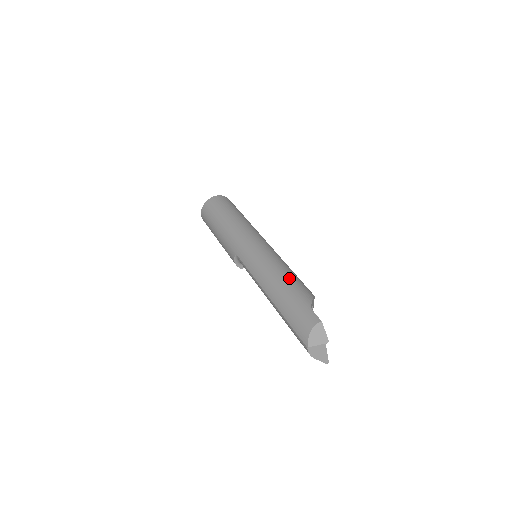
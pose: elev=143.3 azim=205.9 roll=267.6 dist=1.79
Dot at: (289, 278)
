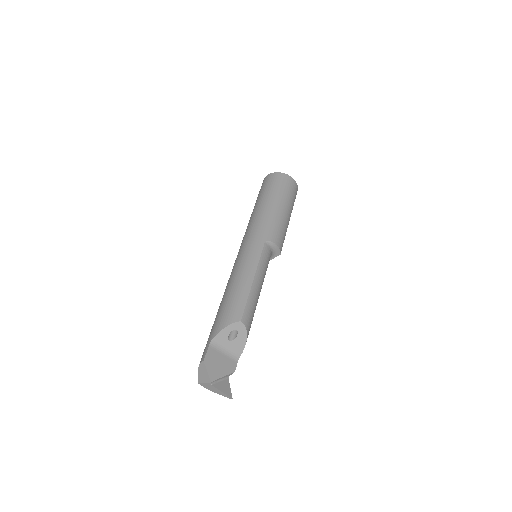
Dot at: (227, 299)
